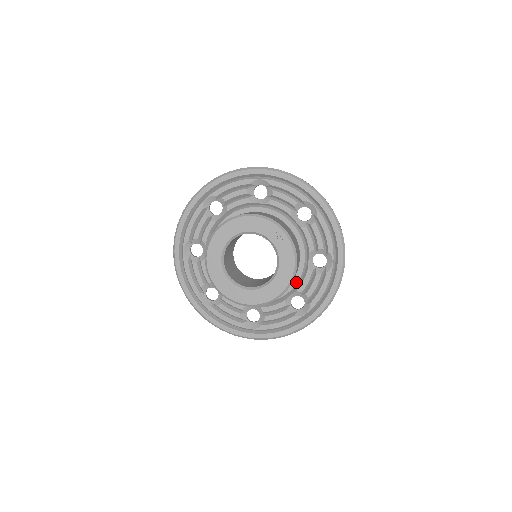
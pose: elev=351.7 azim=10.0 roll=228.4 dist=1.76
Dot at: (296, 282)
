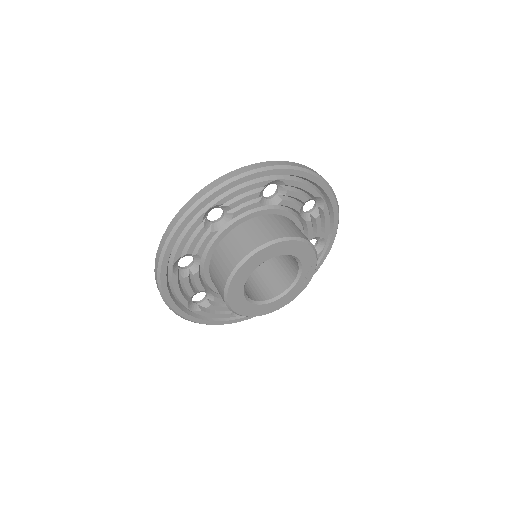
Dot at: occluded
